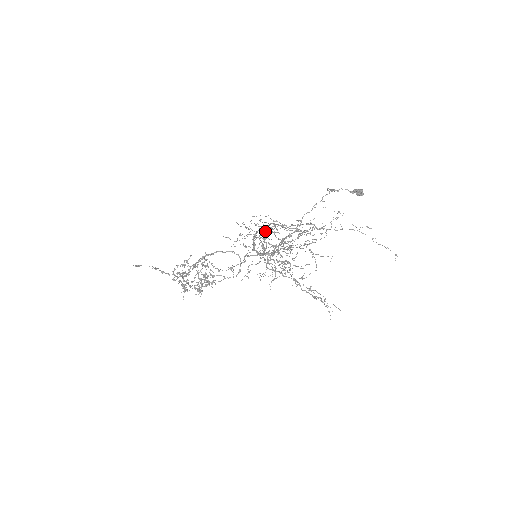
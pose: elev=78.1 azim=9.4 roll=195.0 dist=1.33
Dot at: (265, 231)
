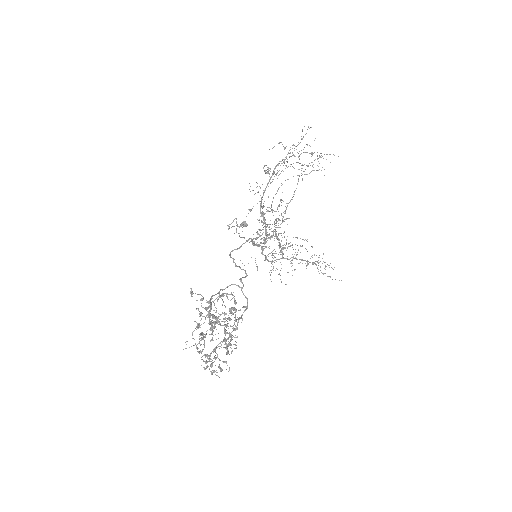
Dot at: occluded
